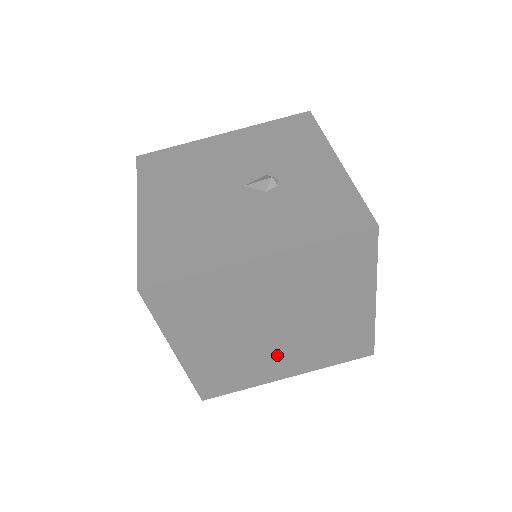
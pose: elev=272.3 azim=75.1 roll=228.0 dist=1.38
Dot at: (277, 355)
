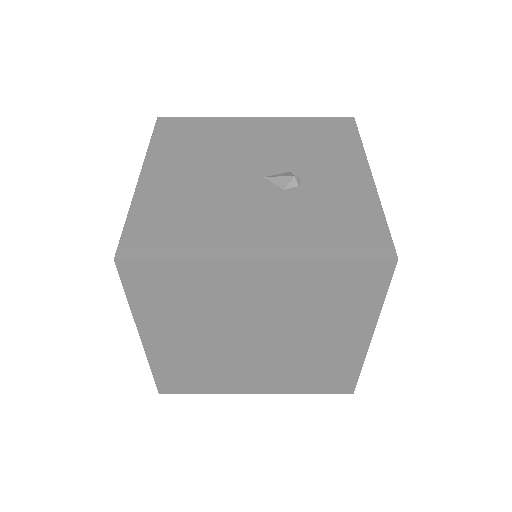
Dot at: (250, 368)
